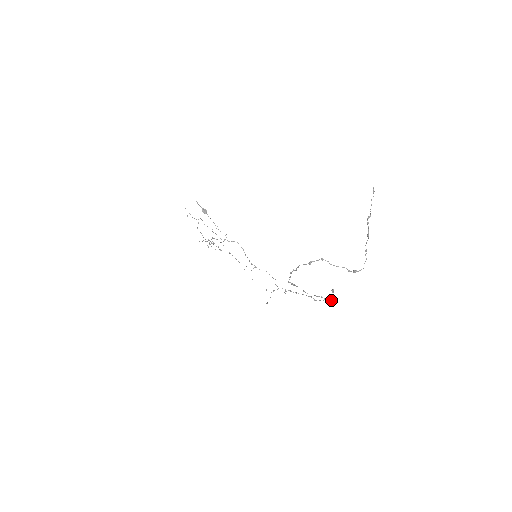
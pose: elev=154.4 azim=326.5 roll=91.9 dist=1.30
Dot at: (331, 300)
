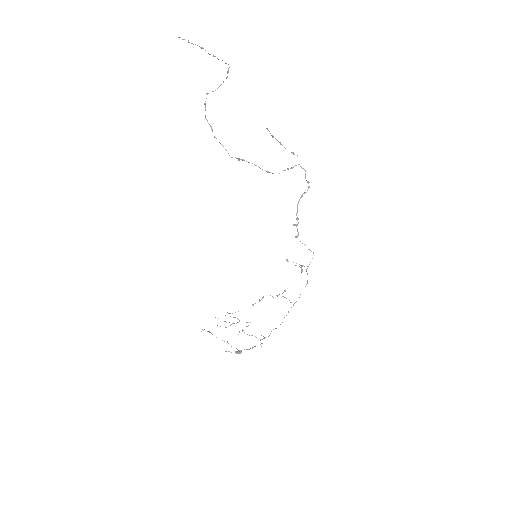
Dot at: (292, 153)
